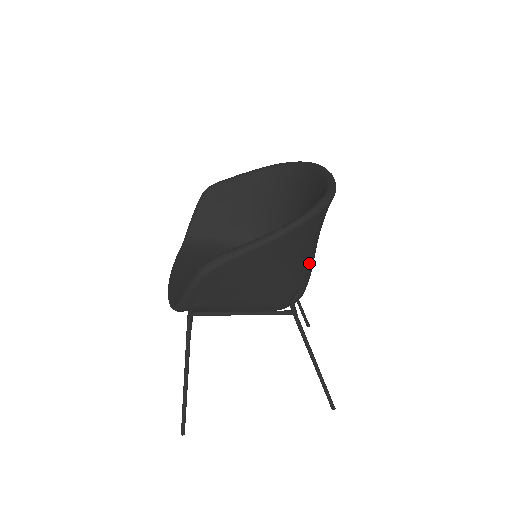
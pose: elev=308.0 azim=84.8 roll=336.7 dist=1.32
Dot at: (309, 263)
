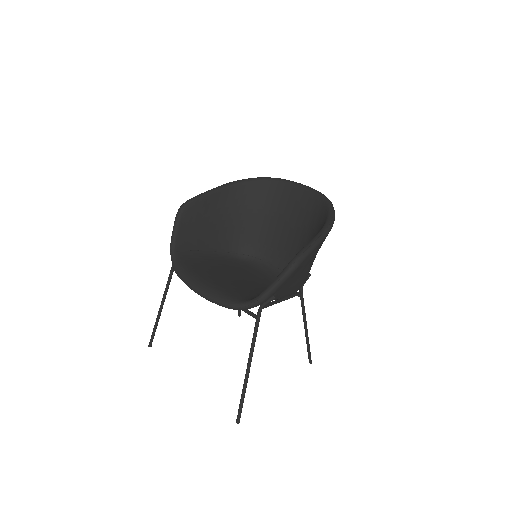
Dot at: occluded
